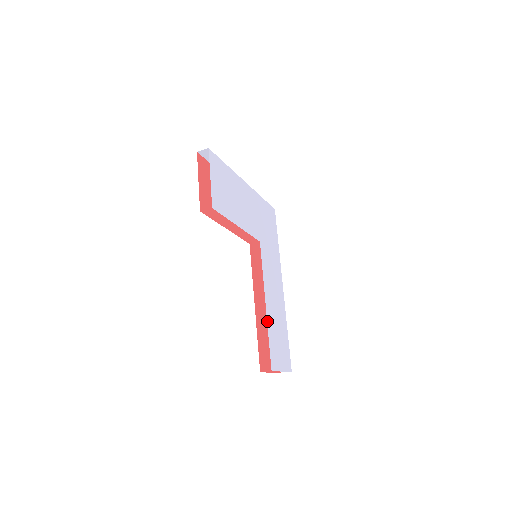
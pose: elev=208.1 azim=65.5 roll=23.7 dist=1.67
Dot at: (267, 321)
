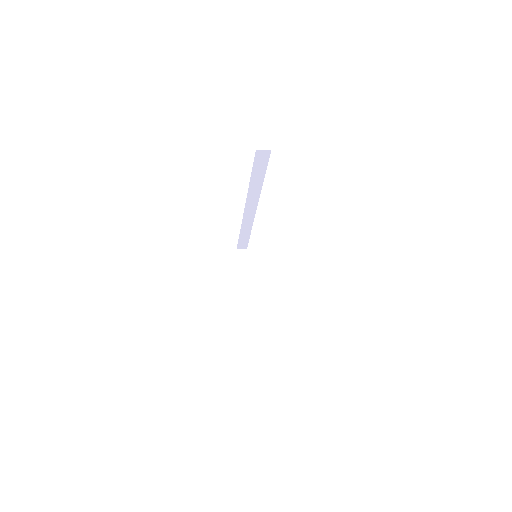
Dot at: occluded
